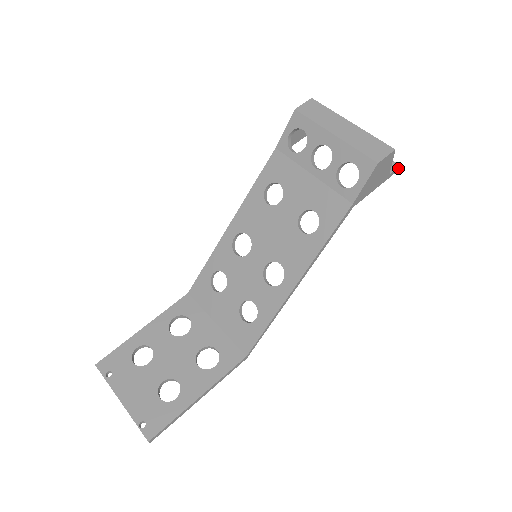
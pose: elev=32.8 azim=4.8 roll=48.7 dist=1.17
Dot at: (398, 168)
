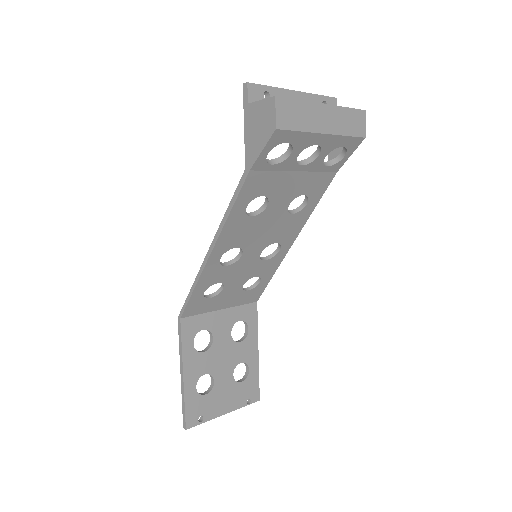
Dot at: (335, 101)
